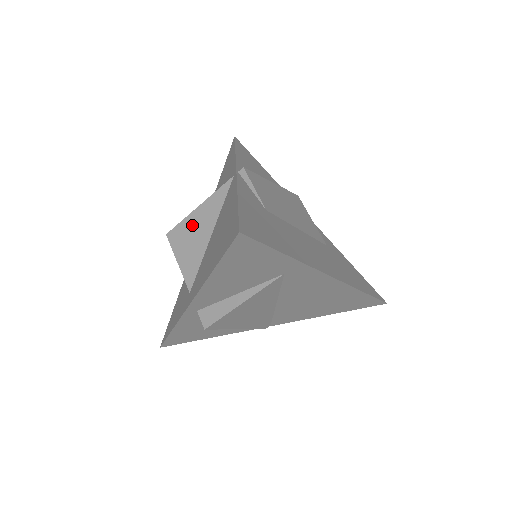
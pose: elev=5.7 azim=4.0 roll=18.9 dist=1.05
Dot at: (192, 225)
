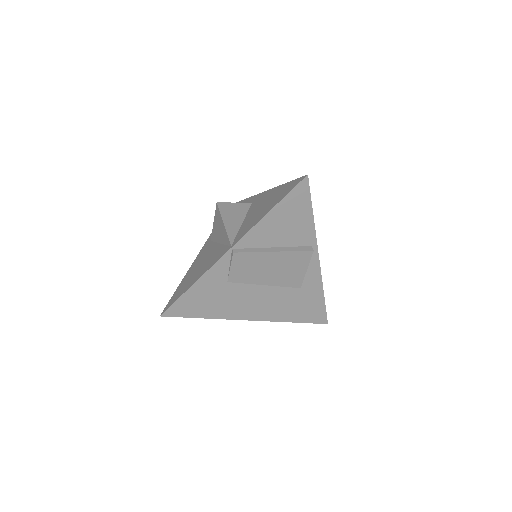
Dot at: (220, 223)
